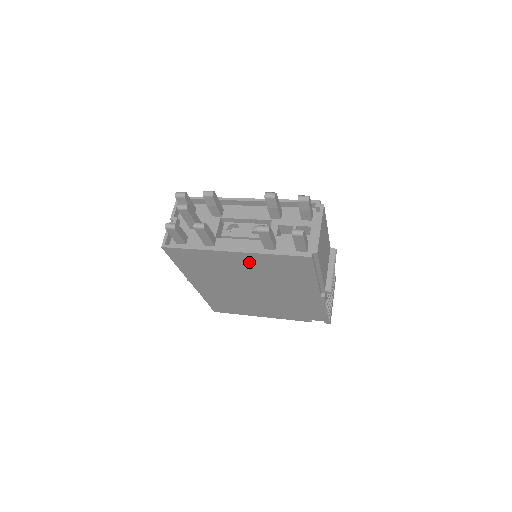
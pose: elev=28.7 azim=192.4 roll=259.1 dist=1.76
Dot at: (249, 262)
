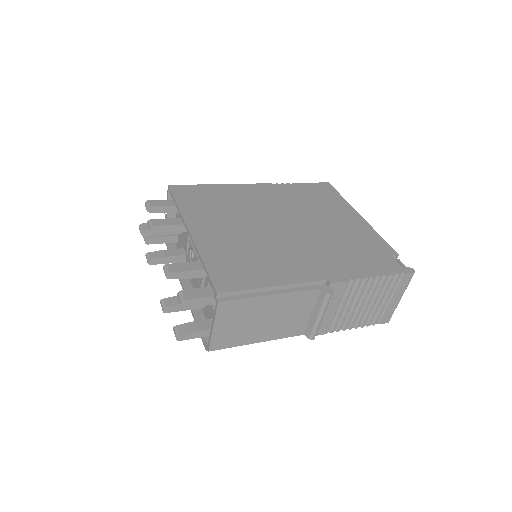
Dot at: occluded
